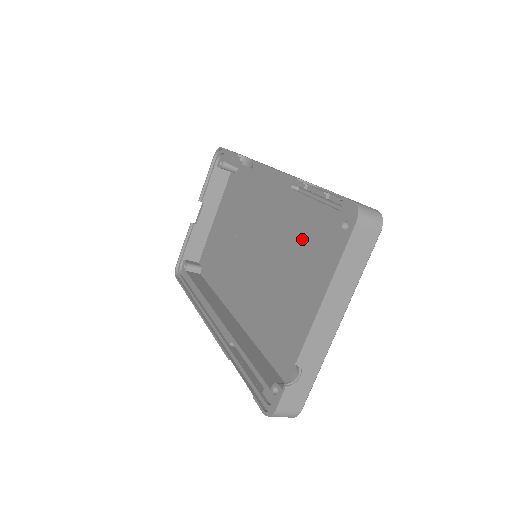
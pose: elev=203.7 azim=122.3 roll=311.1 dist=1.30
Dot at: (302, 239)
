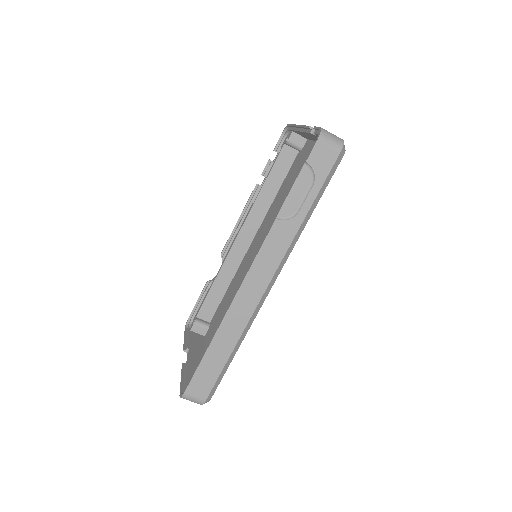
Dot at: (278, 205)
